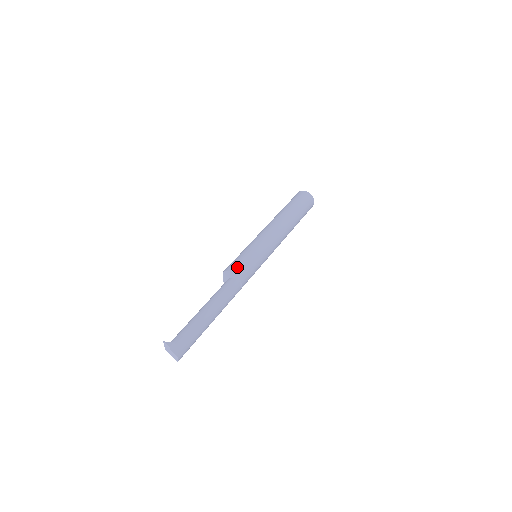
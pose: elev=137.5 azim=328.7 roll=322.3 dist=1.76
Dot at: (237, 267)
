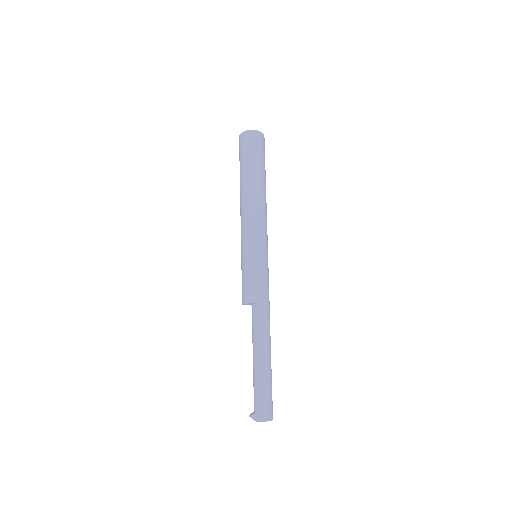
Dot at: (246, 294)
